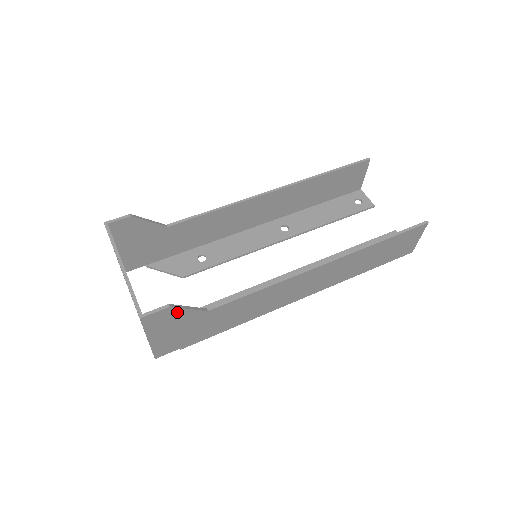
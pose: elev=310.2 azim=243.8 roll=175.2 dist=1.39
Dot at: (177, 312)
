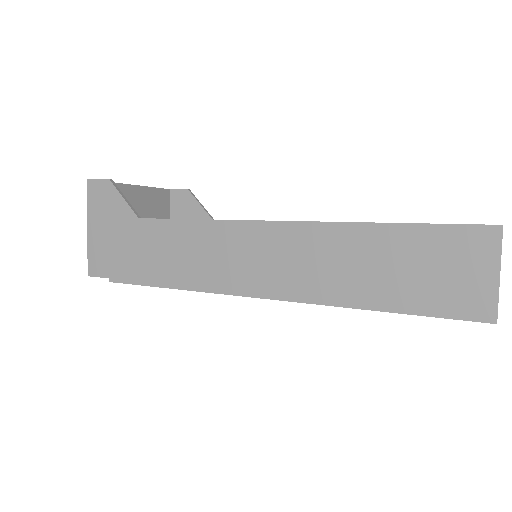
Dot at: (114, 195)
